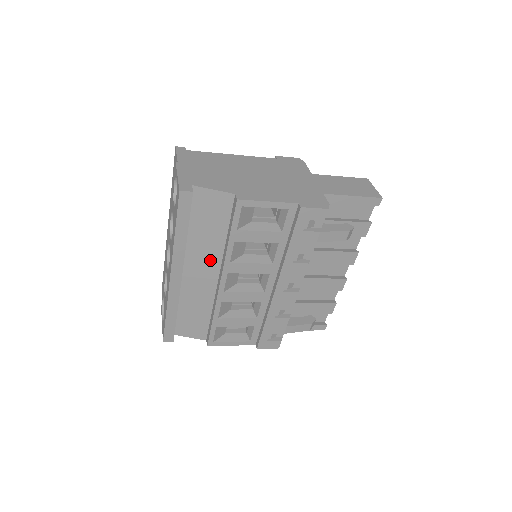
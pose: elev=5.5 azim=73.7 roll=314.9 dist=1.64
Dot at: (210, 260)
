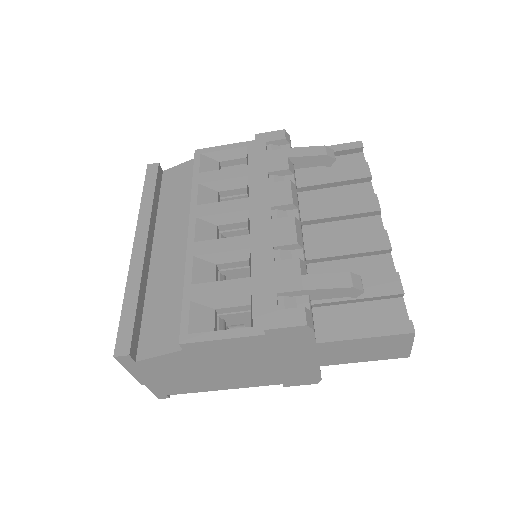
Dot at: (181, 224)
